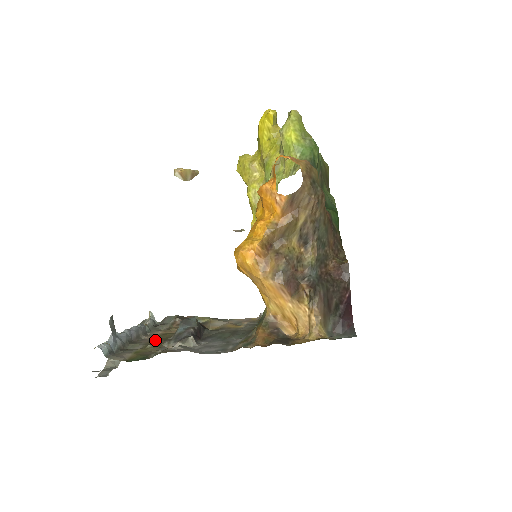
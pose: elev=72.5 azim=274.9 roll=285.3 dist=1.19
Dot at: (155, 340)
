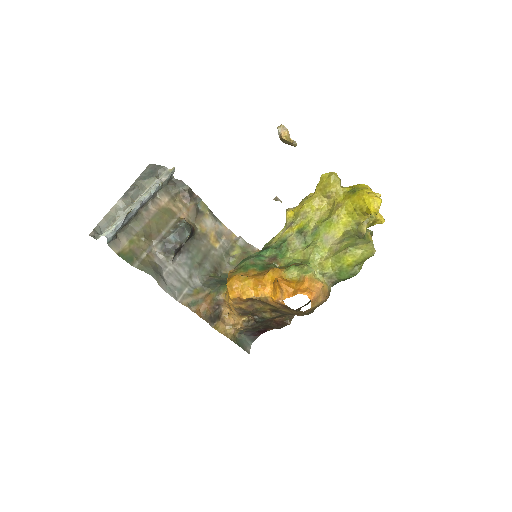
Dot at: (153, 223)
